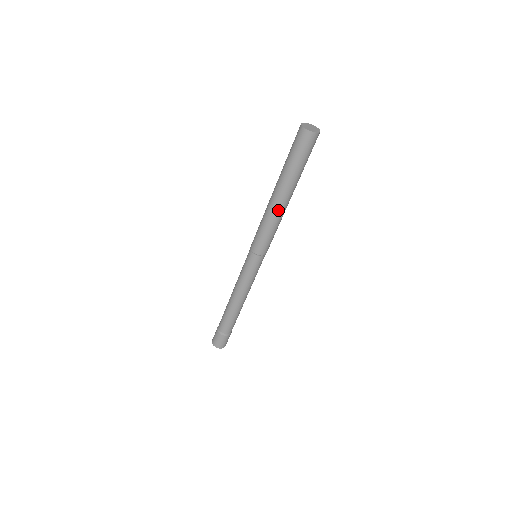
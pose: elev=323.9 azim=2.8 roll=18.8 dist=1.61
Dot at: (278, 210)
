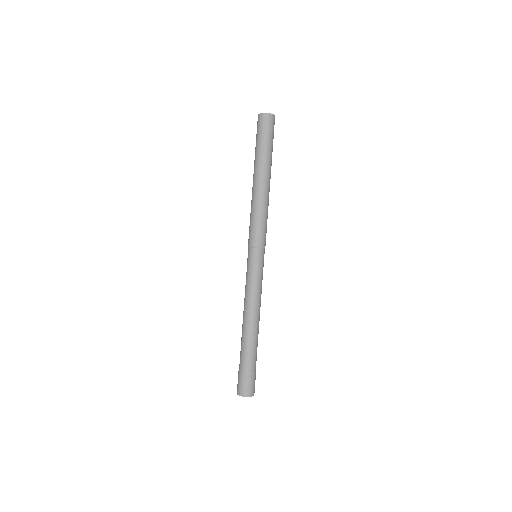
Dot at: (268, 193)
